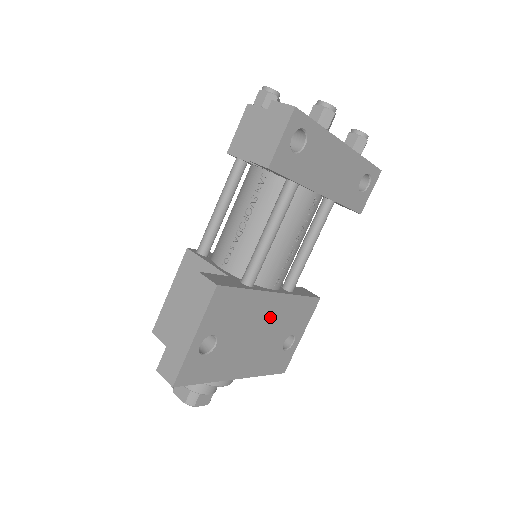
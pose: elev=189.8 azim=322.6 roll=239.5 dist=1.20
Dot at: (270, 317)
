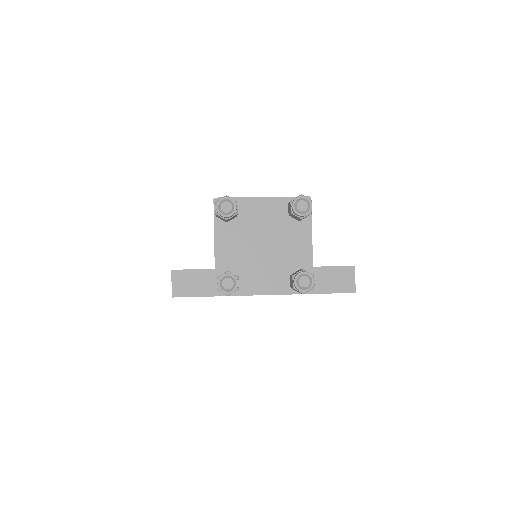
Dot at: occluded
